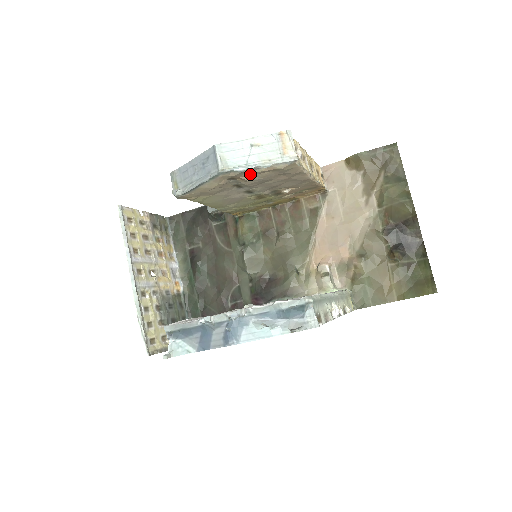
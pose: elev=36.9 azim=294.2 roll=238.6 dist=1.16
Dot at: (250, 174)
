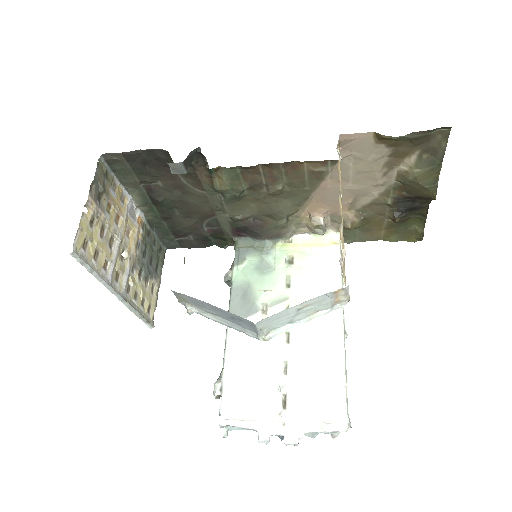
Dot at: occluded
